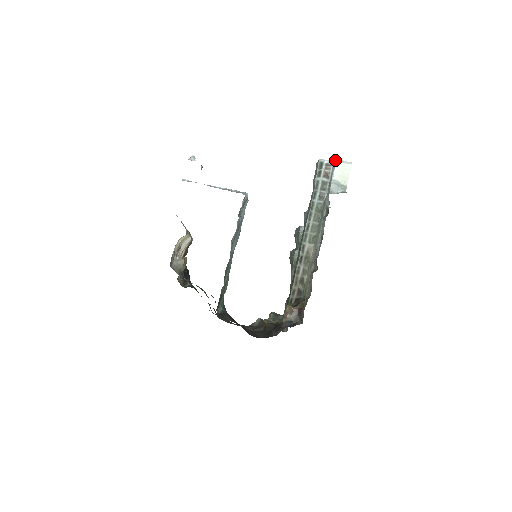
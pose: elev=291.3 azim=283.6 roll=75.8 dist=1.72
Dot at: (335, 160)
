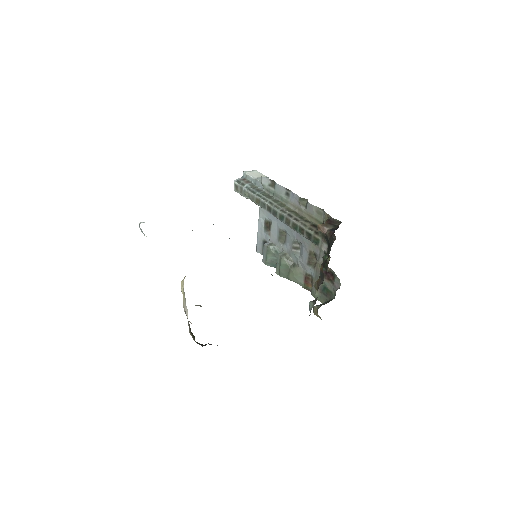
Dot at: (244, 175)
